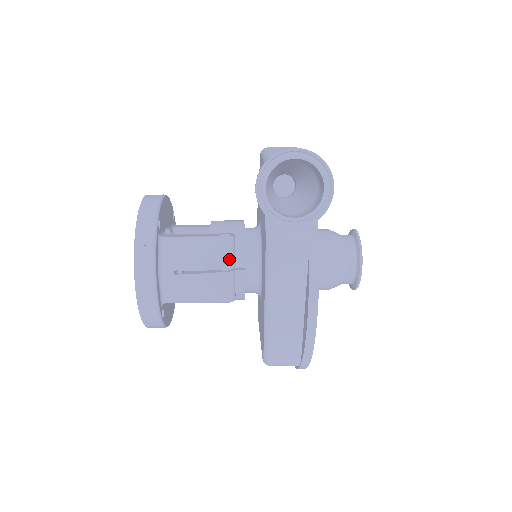
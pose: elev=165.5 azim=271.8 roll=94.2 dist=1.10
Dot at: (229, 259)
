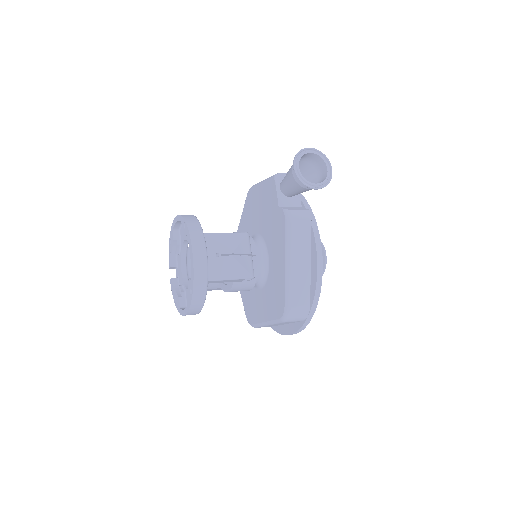
Dot at: (249, 247)
